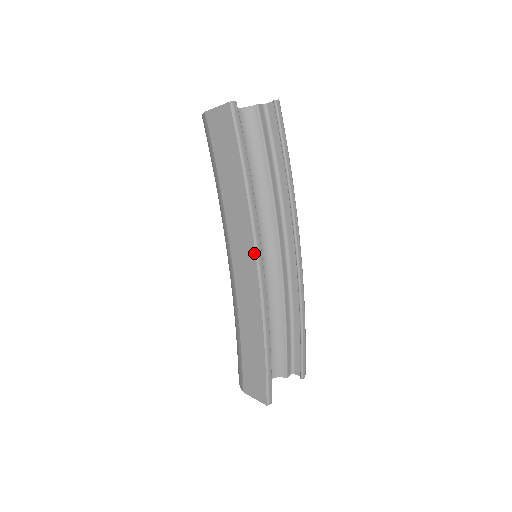
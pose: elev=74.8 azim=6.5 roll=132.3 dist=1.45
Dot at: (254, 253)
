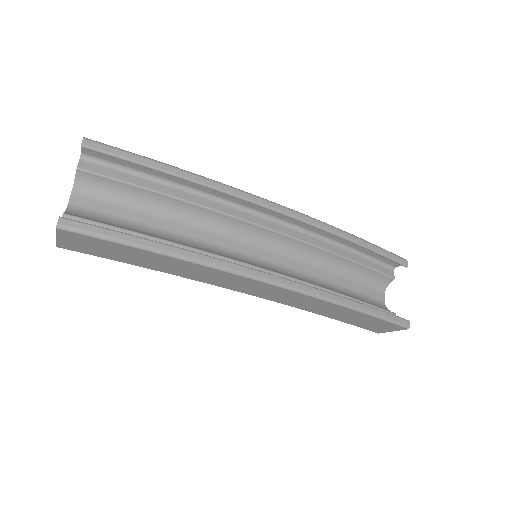
Dot at: (254, 281)
